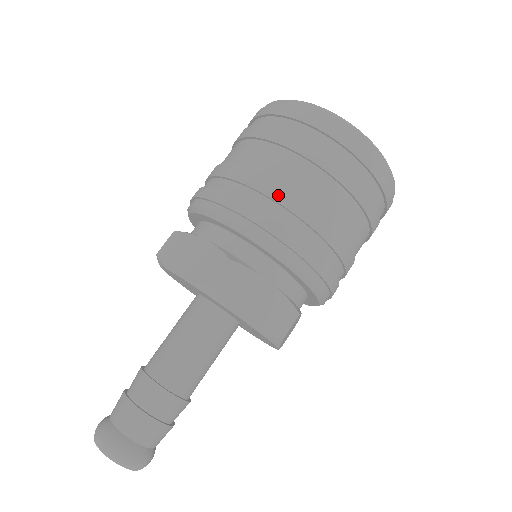
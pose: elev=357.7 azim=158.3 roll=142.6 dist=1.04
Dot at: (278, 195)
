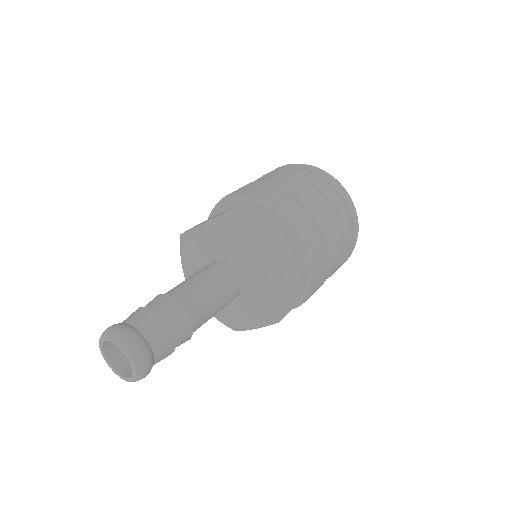
Dot at: (270, 184)
